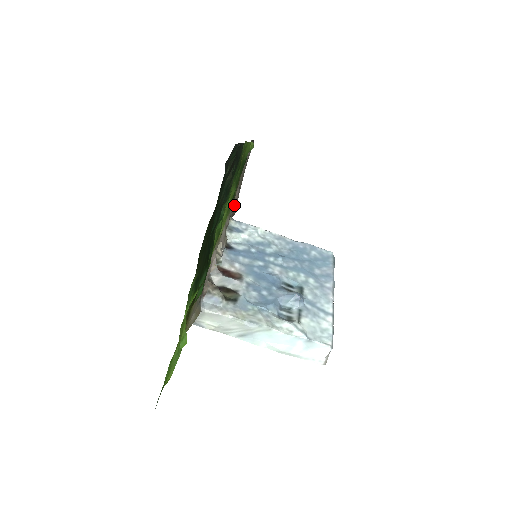
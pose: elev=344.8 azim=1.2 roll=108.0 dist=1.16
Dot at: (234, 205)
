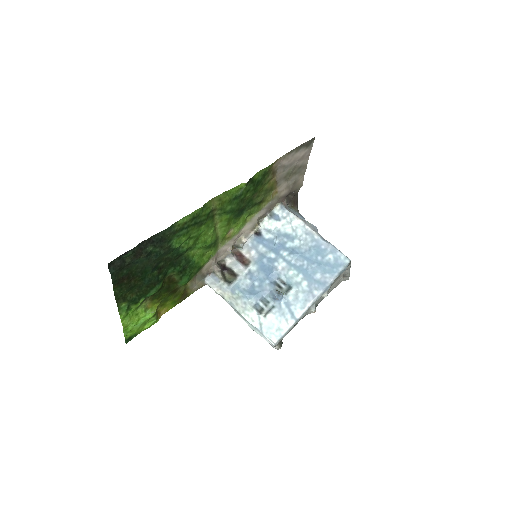
Dot at: (281, 195)
